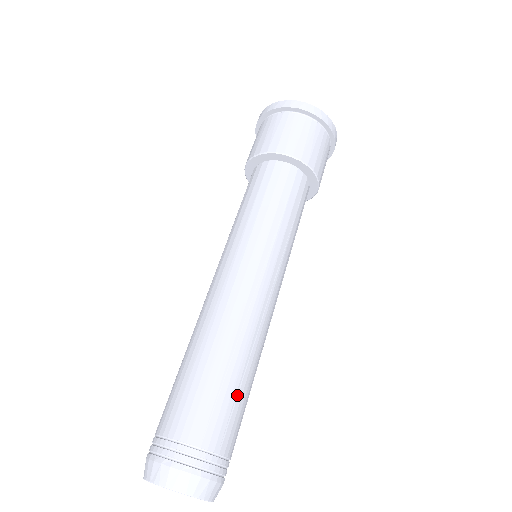
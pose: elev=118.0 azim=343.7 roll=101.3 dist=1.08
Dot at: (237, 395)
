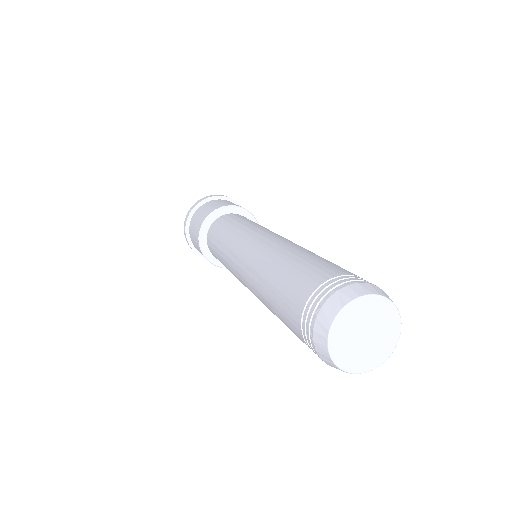
Dot at: occluded
